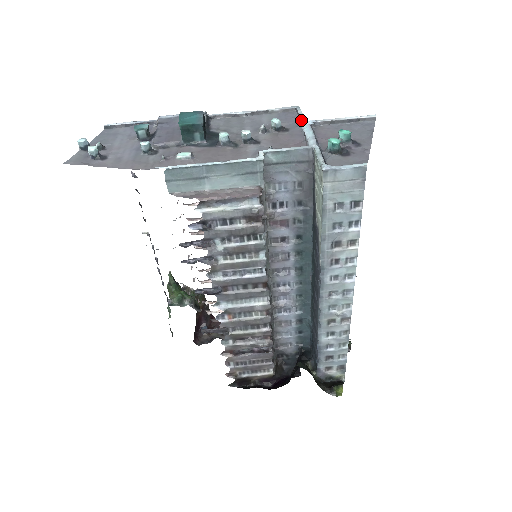
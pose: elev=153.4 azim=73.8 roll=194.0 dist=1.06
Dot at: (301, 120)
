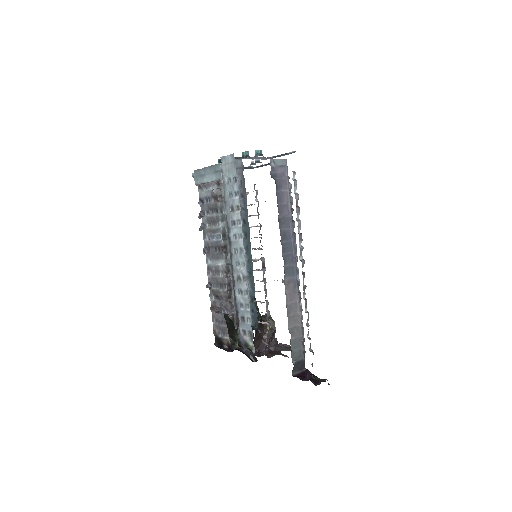
Dot at: (270, 159)
